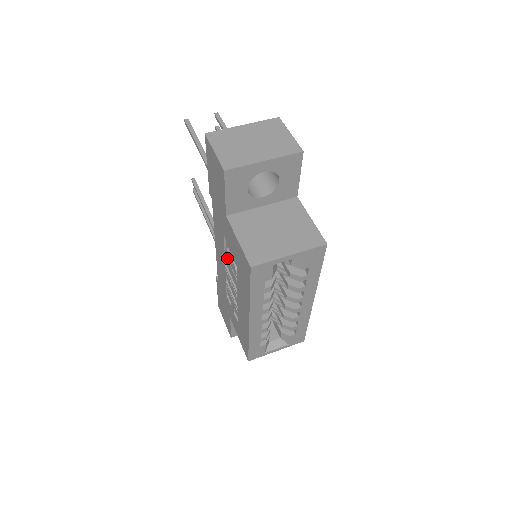
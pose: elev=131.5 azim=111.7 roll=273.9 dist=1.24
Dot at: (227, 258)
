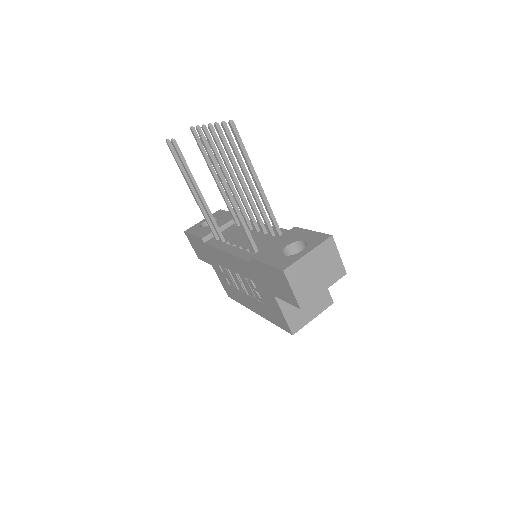
Dot at: (247, 282)
